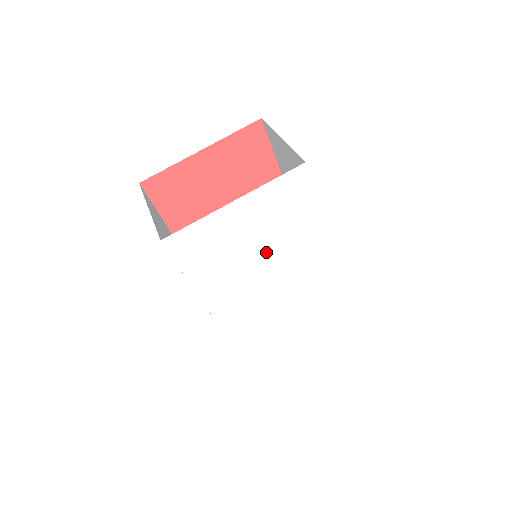
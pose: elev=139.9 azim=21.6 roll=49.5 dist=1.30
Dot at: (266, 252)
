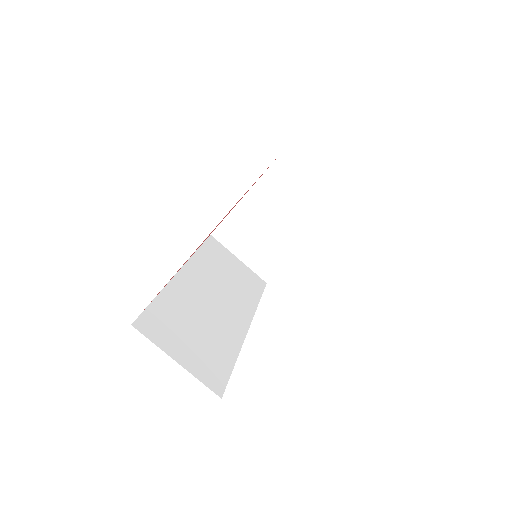
Dot at: occluded
